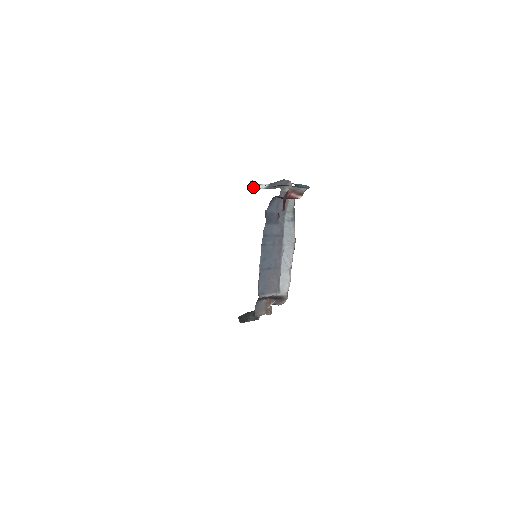
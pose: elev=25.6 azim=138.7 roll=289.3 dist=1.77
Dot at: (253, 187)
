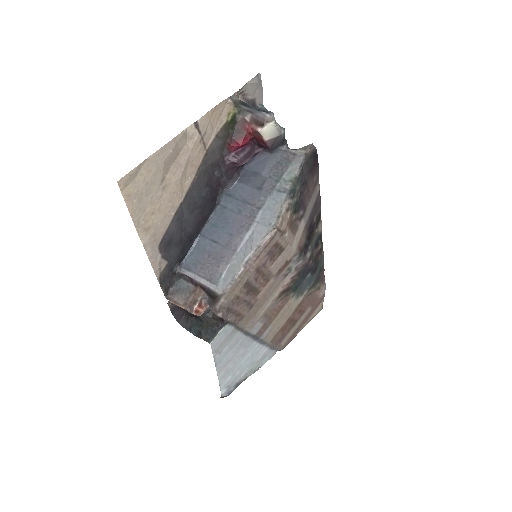
Dot at: occluded
